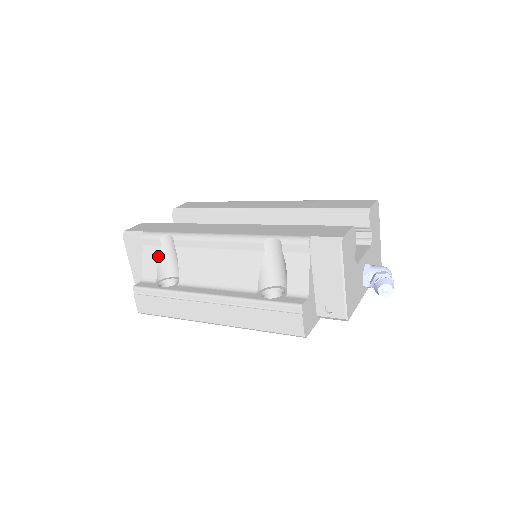
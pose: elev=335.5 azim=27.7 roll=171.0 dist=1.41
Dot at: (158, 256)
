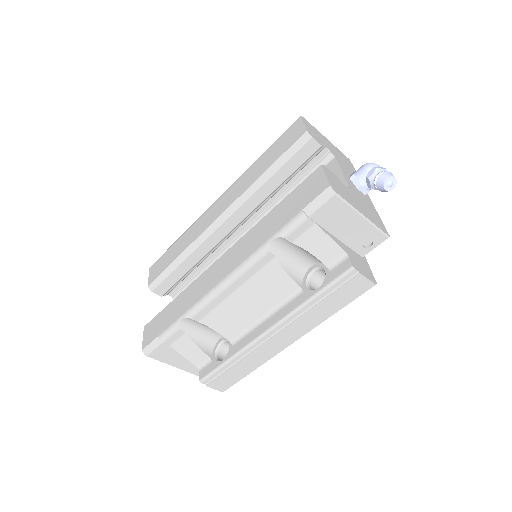
Dot at: (192, 341)
